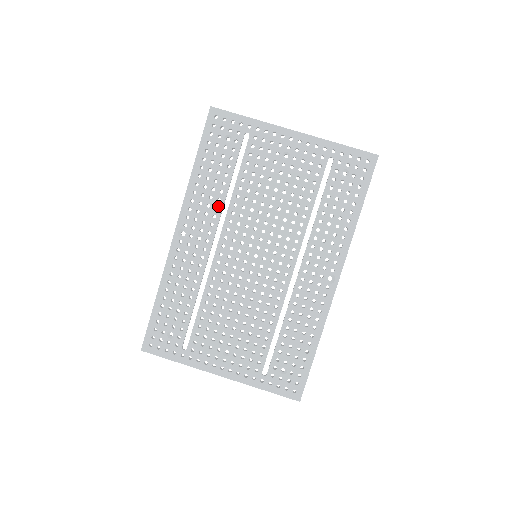
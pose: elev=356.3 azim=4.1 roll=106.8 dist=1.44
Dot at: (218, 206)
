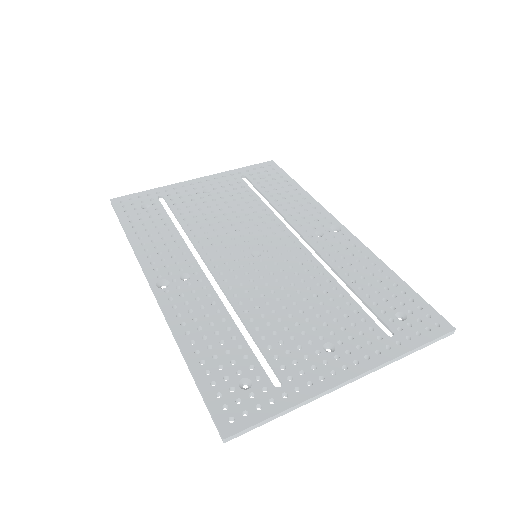
Dot at: (180, 245)
